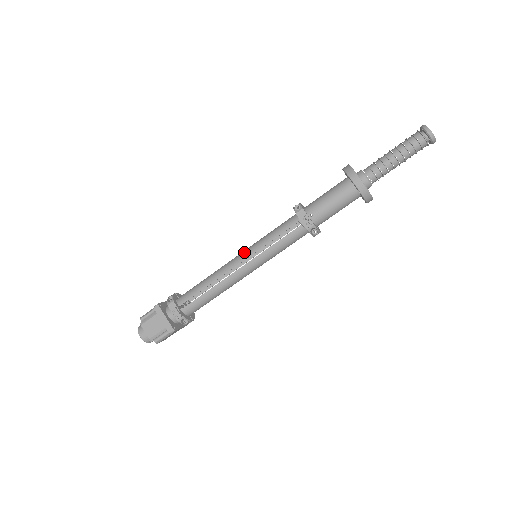
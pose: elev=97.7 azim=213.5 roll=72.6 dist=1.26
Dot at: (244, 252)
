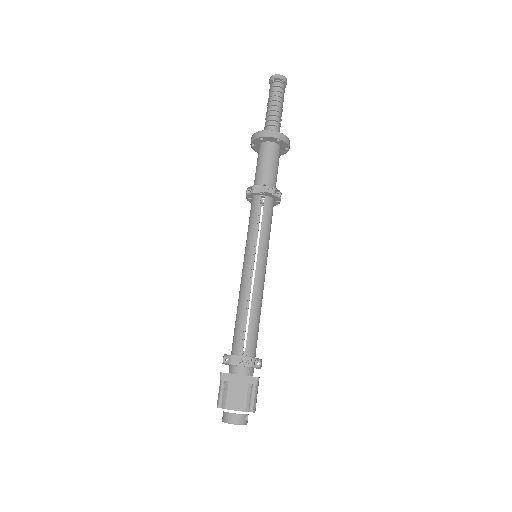
Dot at: (245, 259)
